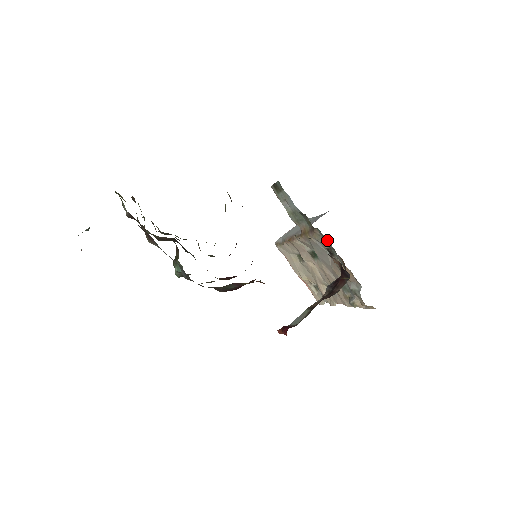
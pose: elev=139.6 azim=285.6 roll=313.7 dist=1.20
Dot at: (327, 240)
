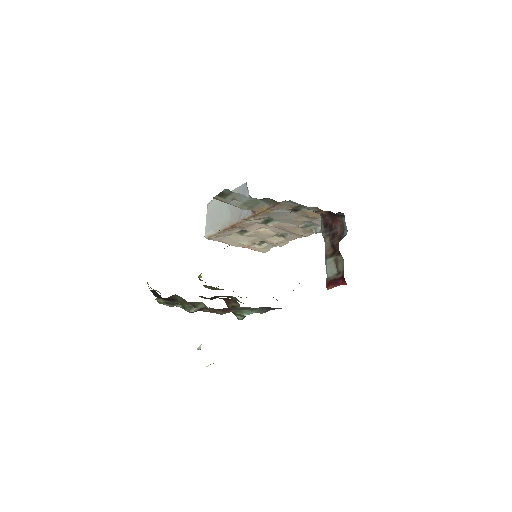
Dot at: occluded
